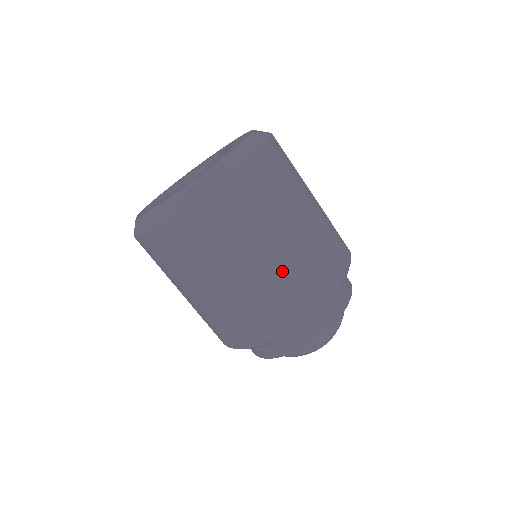
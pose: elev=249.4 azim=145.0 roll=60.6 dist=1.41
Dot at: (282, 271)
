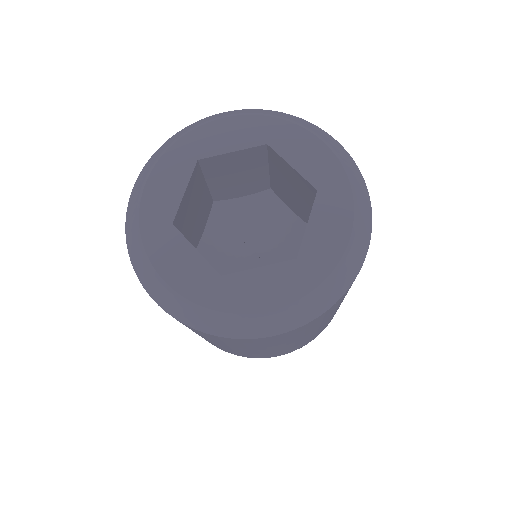
Dot at: occluded
